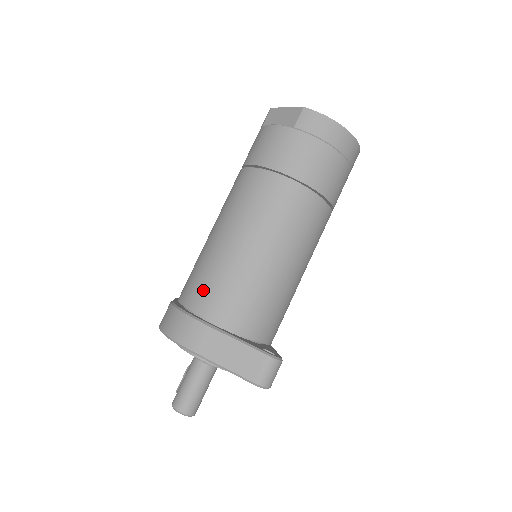
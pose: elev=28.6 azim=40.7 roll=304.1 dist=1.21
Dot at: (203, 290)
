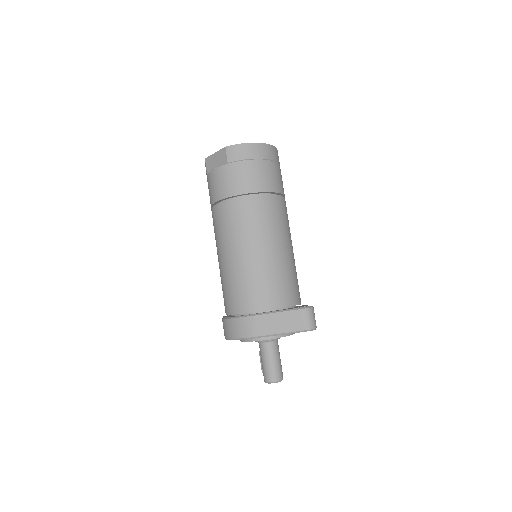
Dot at: (238, 297)
